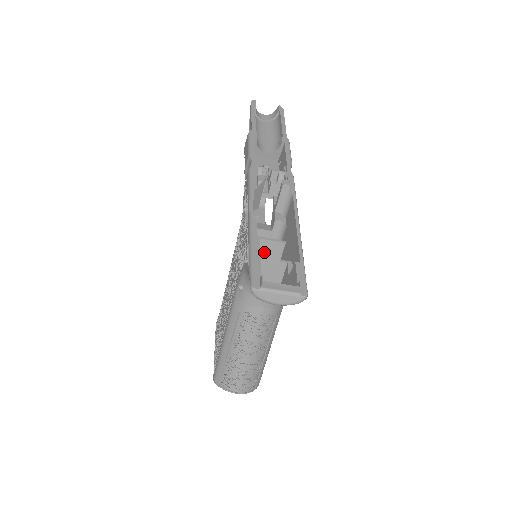
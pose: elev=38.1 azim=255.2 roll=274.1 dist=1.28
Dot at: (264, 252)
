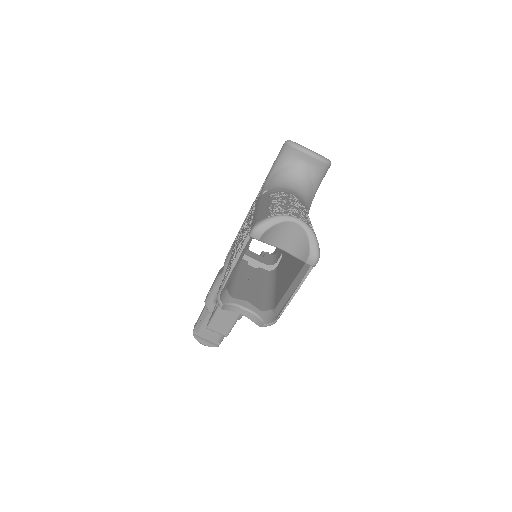
Dot at: occluded
